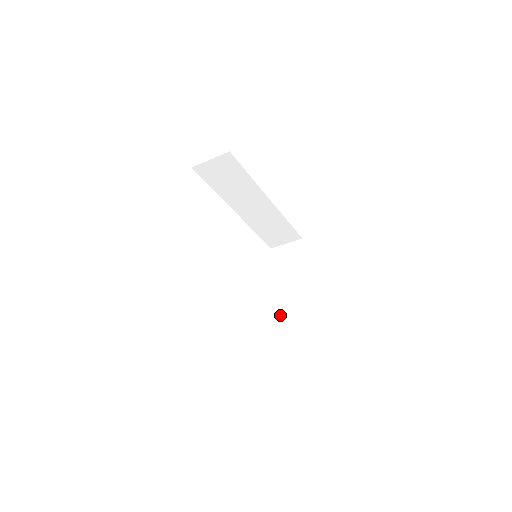
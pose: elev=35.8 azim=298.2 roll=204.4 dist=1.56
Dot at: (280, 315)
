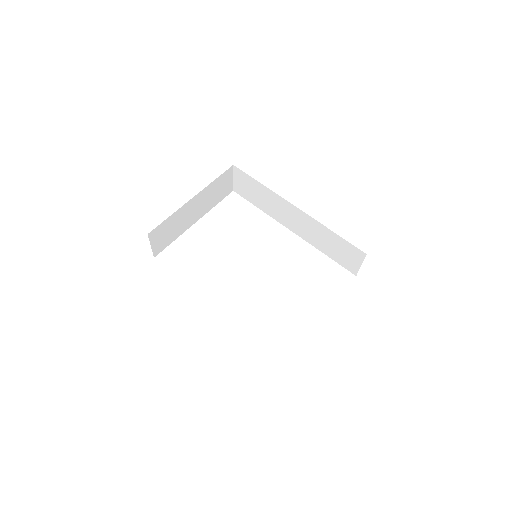
Dot at: occluded
